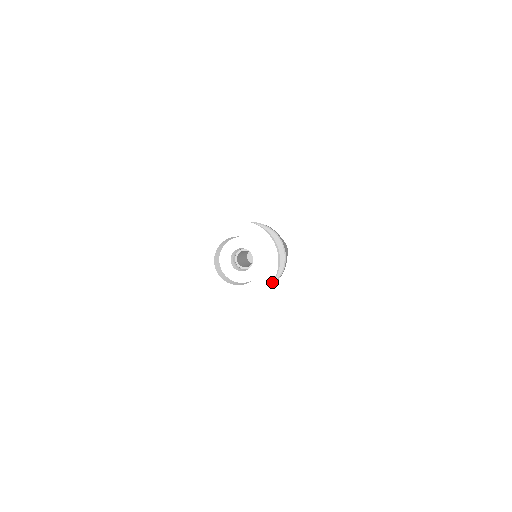
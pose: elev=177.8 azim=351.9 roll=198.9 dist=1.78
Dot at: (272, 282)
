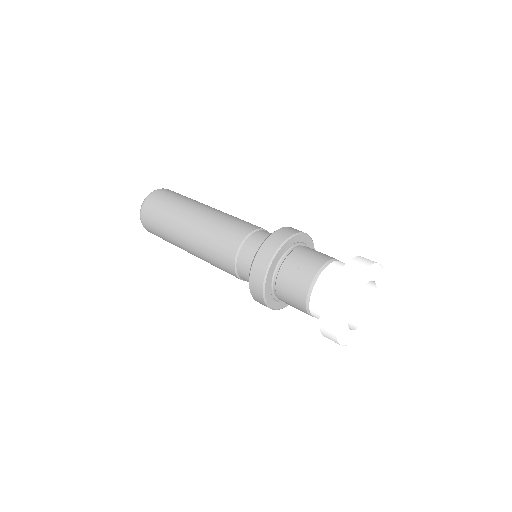
Dot at: occluded
